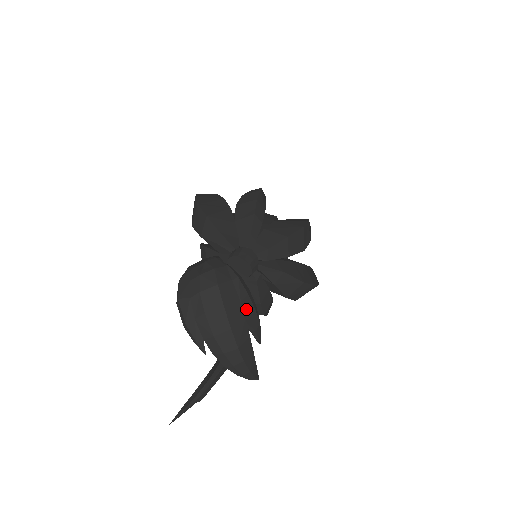
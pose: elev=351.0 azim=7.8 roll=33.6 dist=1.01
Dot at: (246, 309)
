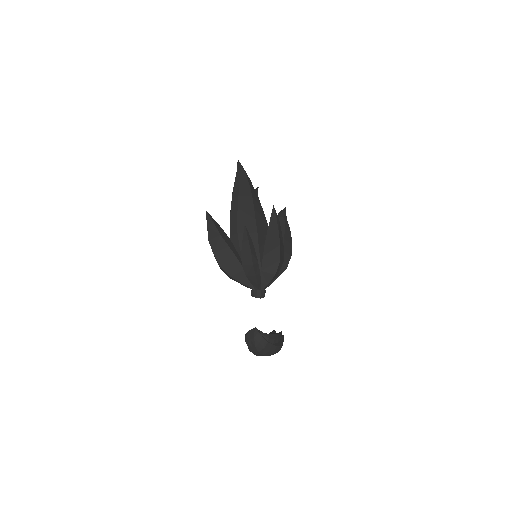
Dot at: (276, 342)
